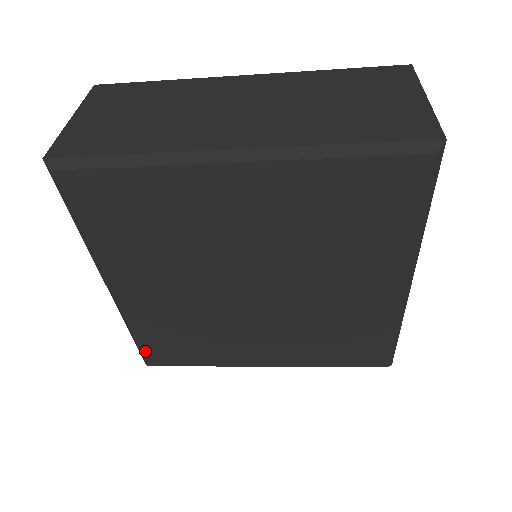
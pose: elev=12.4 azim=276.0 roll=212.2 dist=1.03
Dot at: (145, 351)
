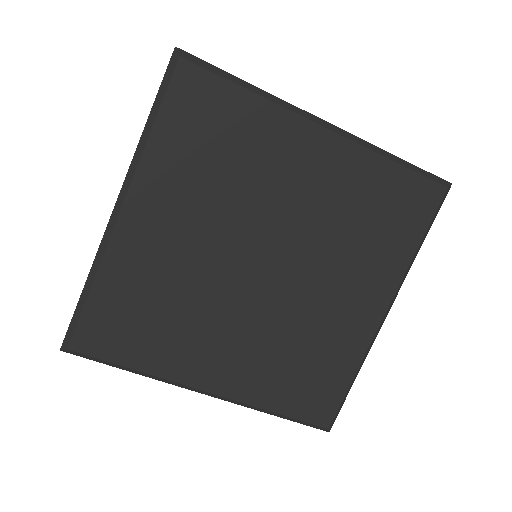
Dot at: (85, 320)
